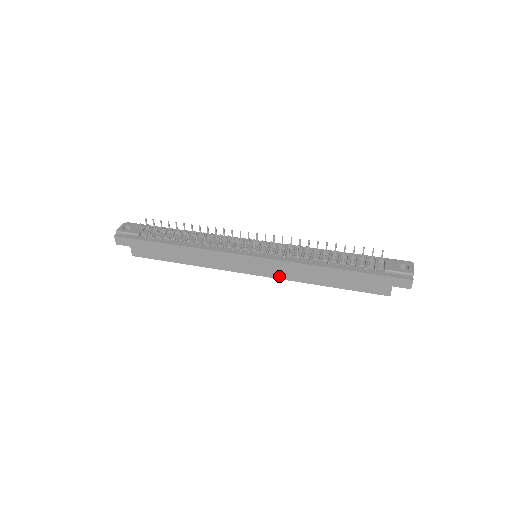
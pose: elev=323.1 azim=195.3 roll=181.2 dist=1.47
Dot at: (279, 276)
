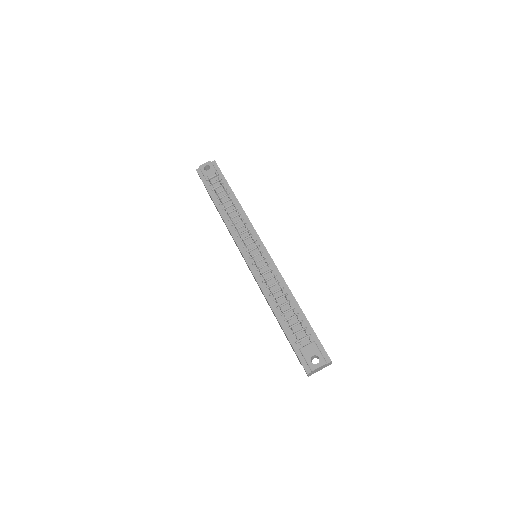
Dot at: occluded
